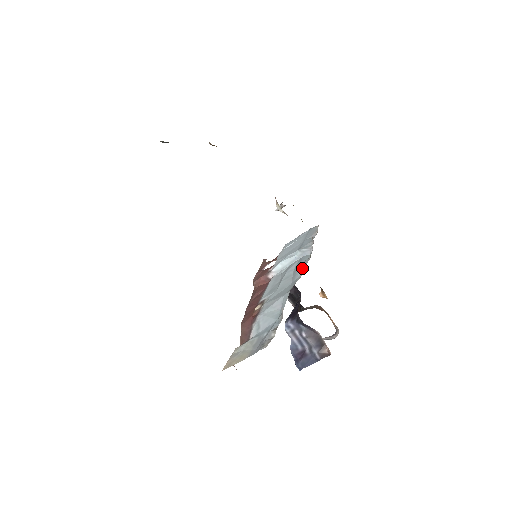
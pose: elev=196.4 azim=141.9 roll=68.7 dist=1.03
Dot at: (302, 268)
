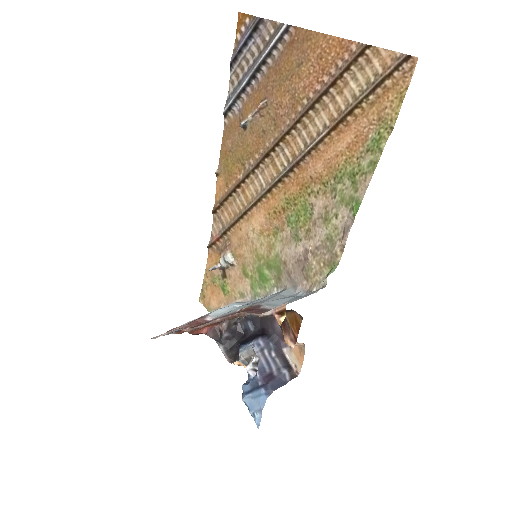
Dot at: occluded
